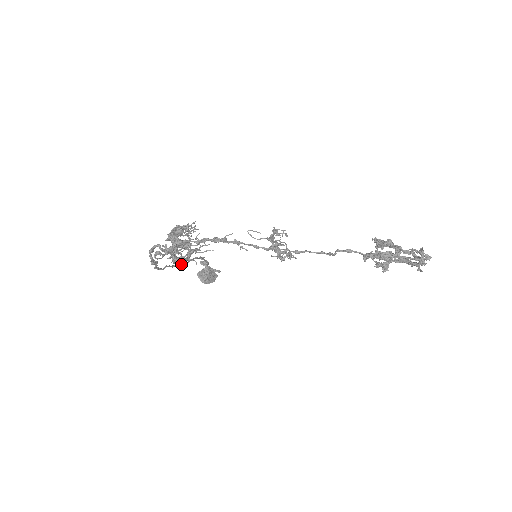
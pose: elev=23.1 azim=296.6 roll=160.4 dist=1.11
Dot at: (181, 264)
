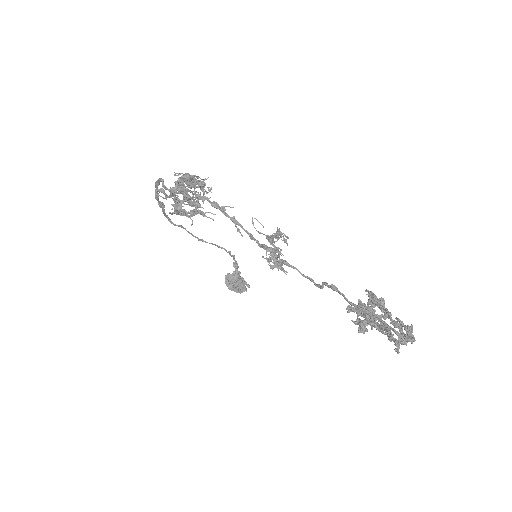
Dot at: (201, 239)
